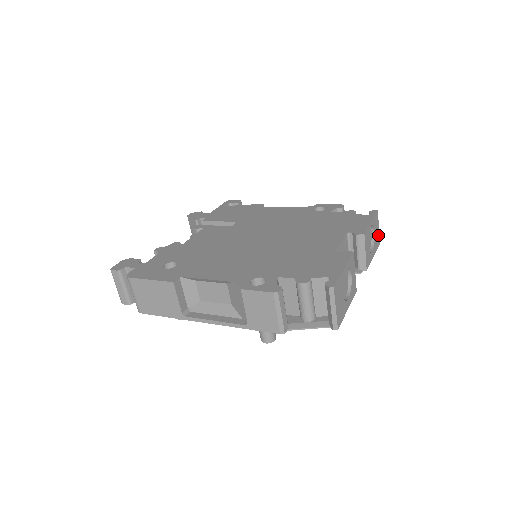
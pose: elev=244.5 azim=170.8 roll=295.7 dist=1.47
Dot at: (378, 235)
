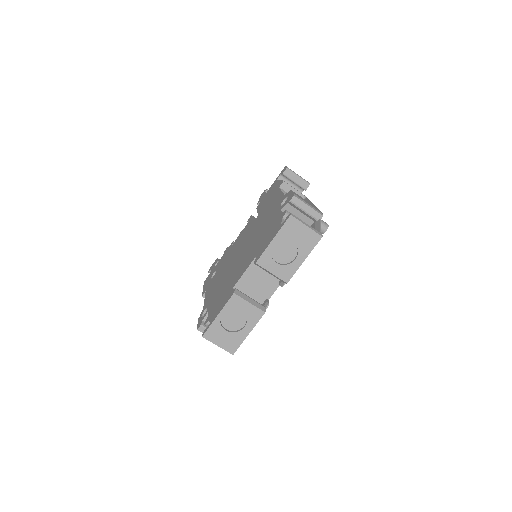
Dot at: (310, 232)
